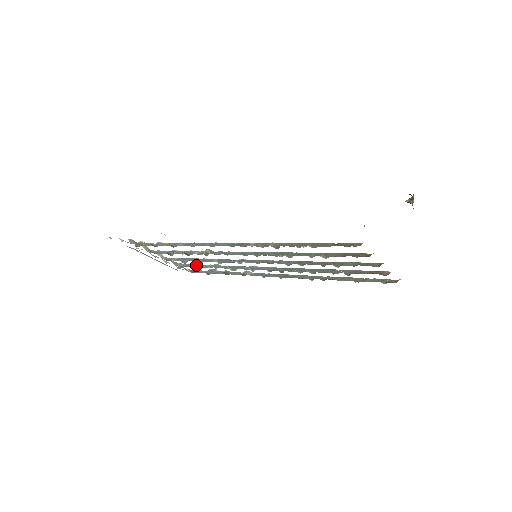
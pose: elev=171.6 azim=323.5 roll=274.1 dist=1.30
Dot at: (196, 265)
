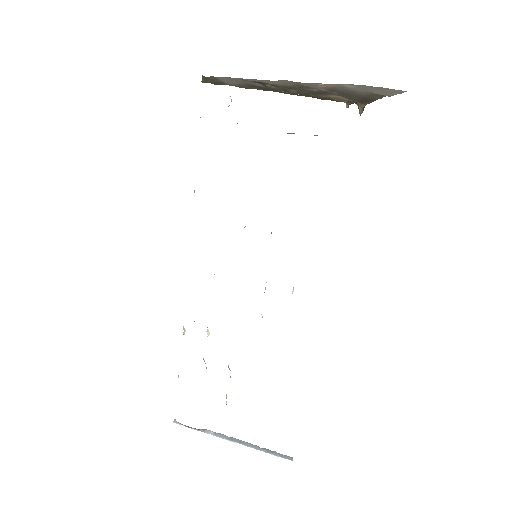
Dot at: occluded
